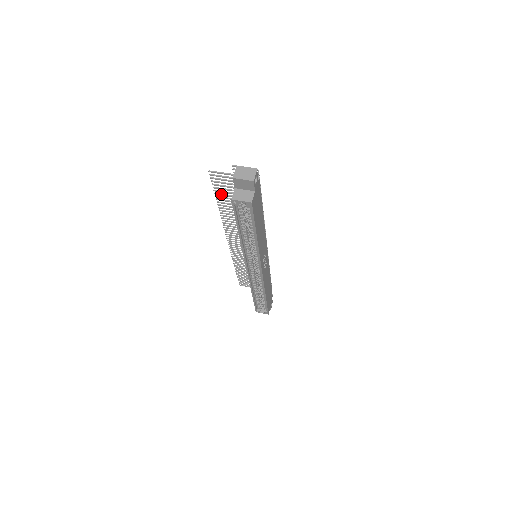
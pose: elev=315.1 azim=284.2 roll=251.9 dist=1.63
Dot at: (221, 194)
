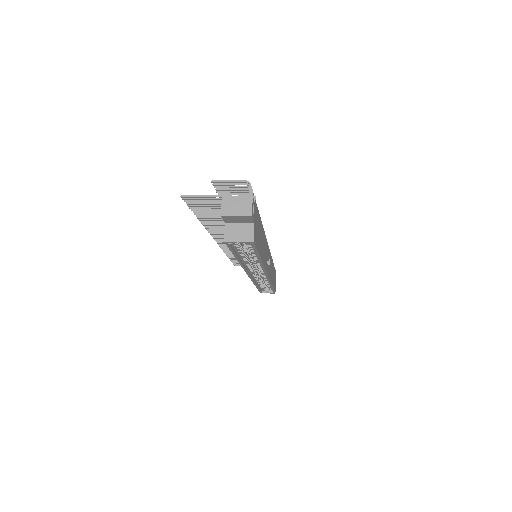
Dot at: (202, 212)
